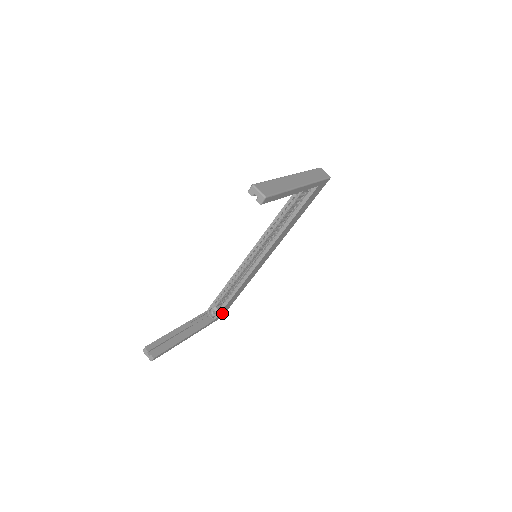
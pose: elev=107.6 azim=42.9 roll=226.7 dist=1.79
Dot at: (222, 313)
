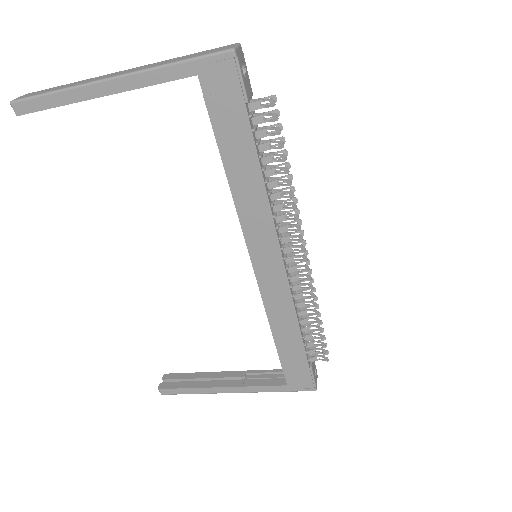
Dot at: (298, 377)
